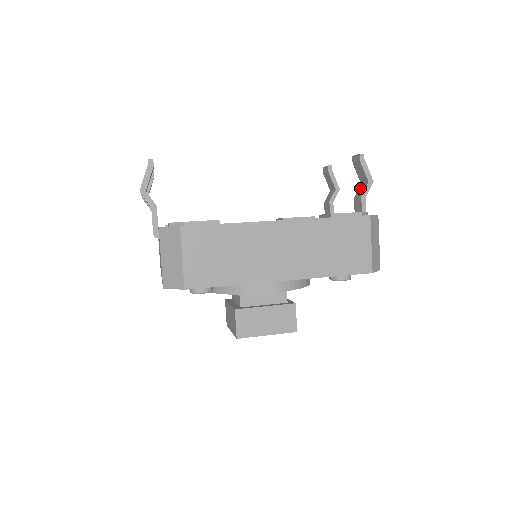
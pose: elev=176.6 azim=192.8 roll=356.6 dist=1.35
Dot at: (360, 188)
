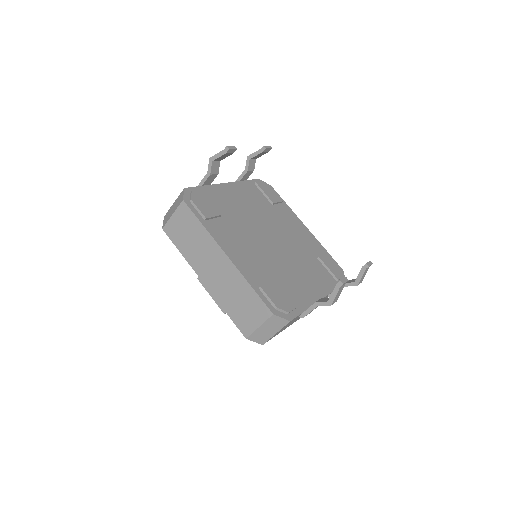
Dot at: (327, 298)
